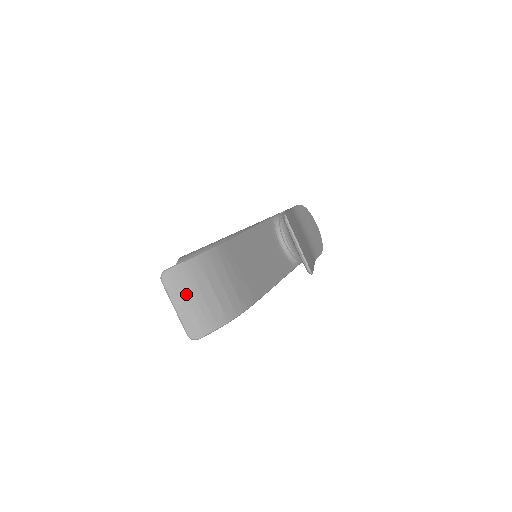
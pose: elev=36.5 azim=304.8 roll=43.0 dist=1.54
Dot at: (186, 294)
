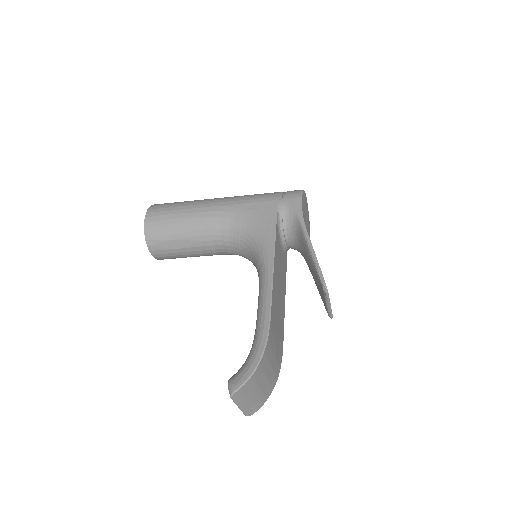
Dot at: (249, 396)
